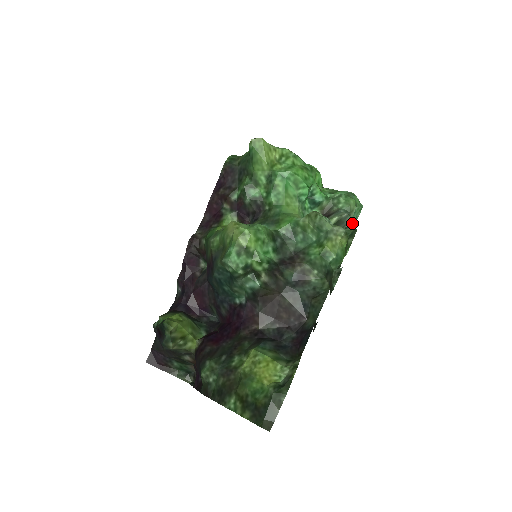
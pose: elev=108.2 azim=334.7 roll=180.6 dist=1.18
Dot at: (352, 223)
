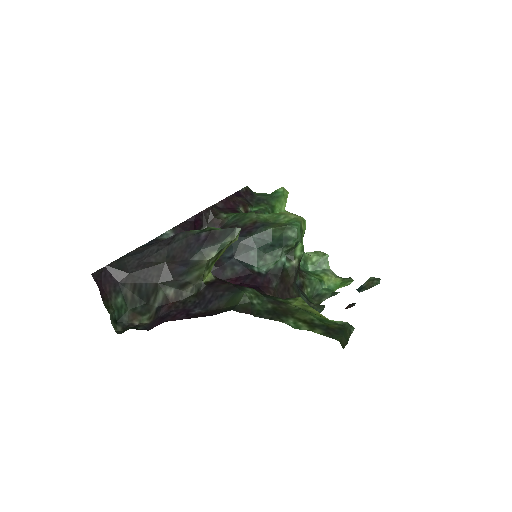
Dot at: occluded
